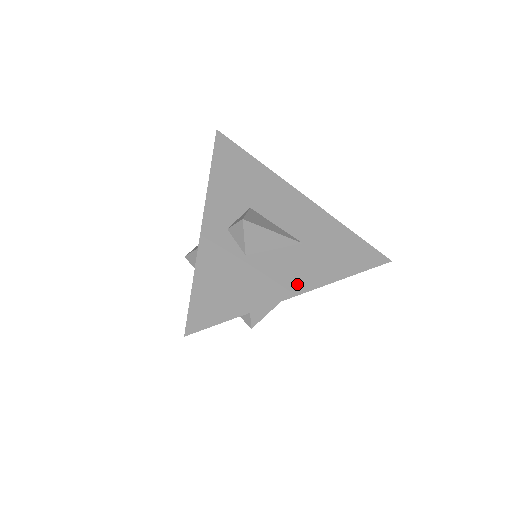
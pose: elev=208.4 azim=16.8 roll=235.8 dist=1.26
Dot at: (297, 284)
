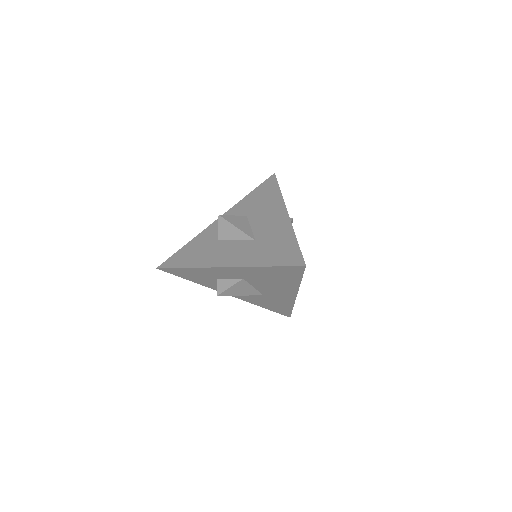
Dot at: (227, 261)
